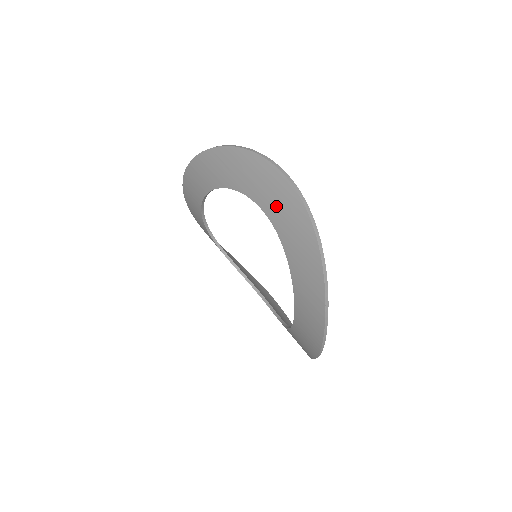
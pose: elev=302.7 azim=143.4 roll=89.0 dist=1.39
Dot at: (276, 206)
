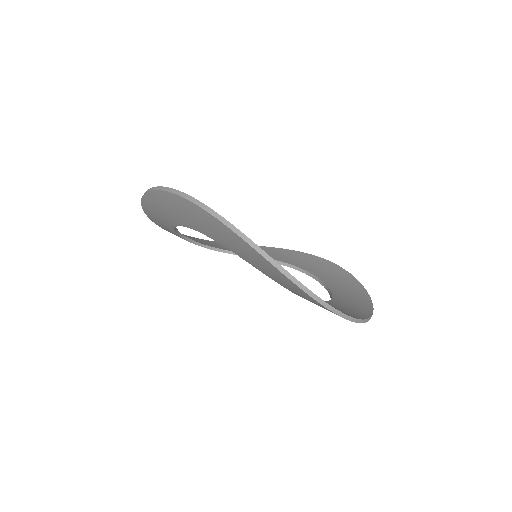
Dot at: (202, 226)
